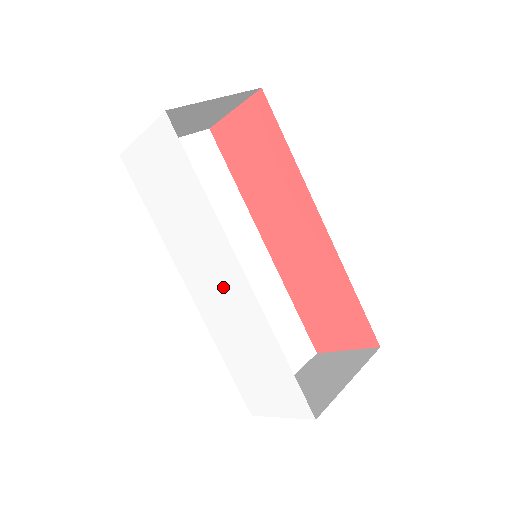
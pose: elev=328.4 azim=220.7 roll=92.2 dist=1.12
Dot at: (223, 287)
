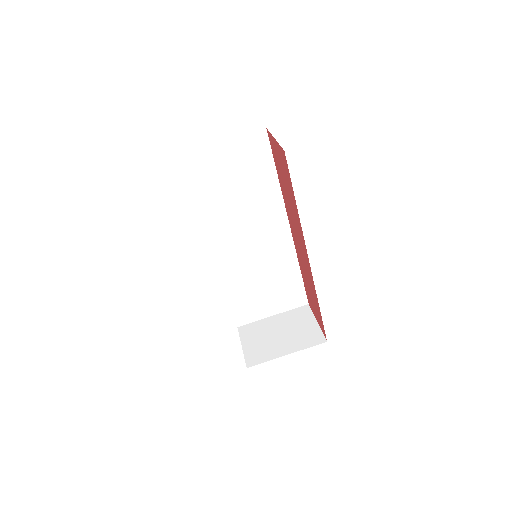
Dot at: occluded
